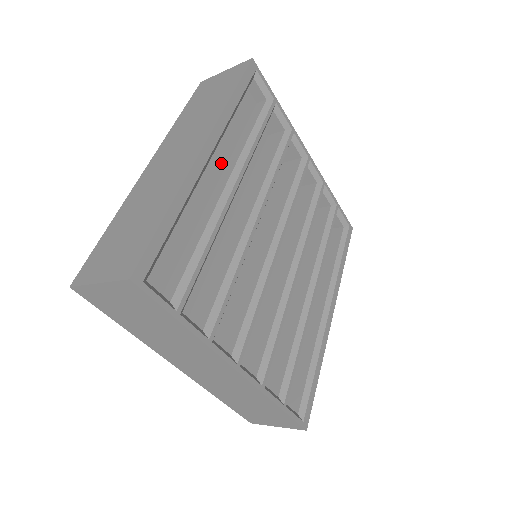
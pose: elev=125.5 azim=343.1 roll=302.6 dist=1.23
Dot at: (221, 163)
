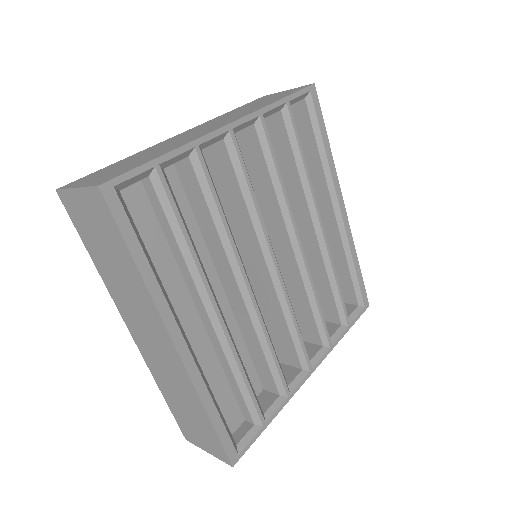
Dot at: (184, 295)
